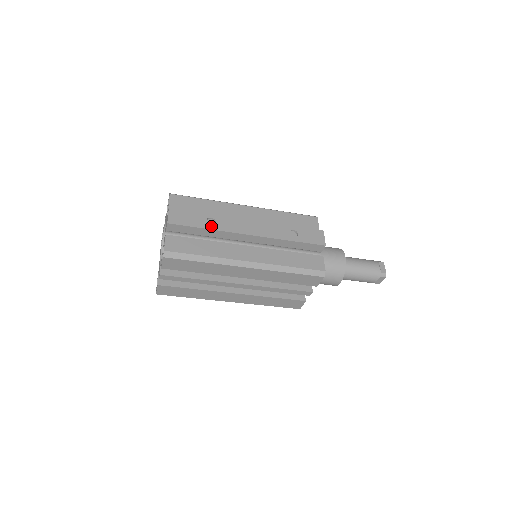
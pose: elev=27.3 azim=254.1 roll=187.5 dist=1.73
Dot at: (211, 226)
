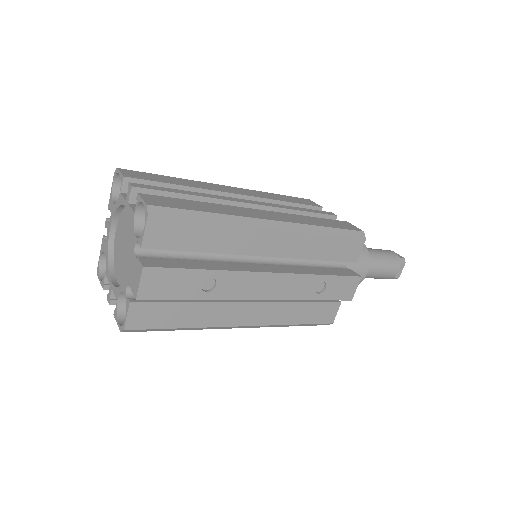
Dot at: (207, 294)
